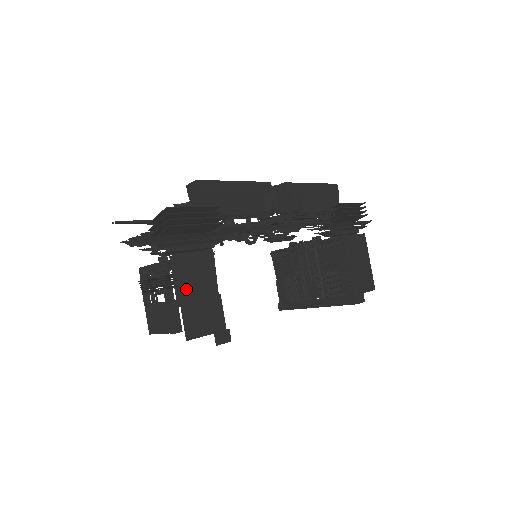
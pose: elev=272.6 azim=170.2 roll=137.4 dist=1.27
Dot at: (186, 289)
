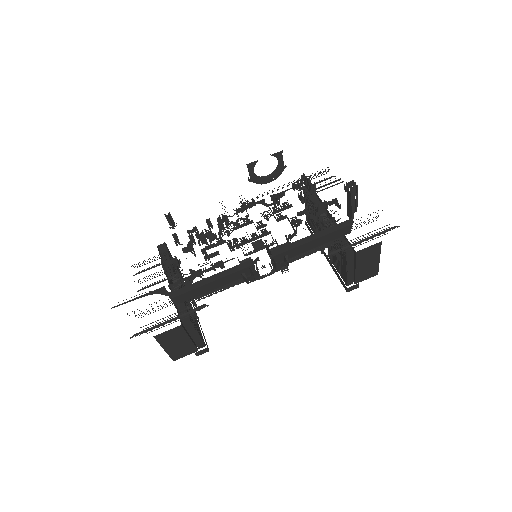
Dot at: (169, 345)
